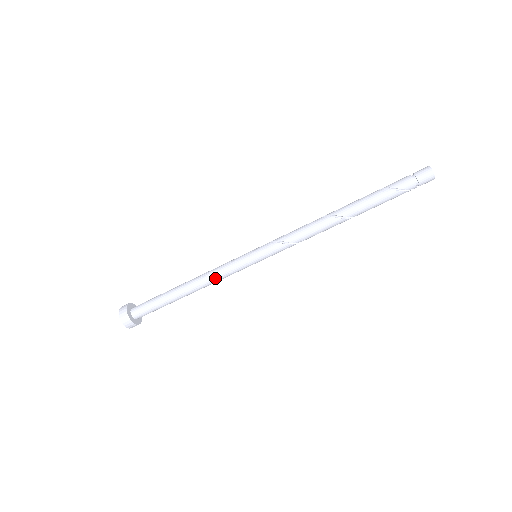
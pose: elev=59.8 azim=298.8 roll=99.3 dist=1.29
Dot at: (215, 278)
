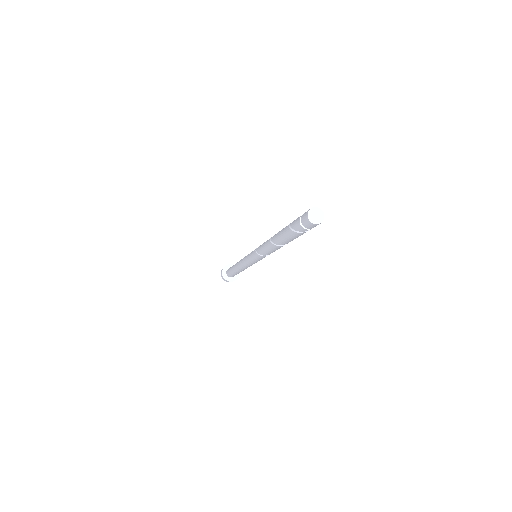
Dot at: (244, 266)
